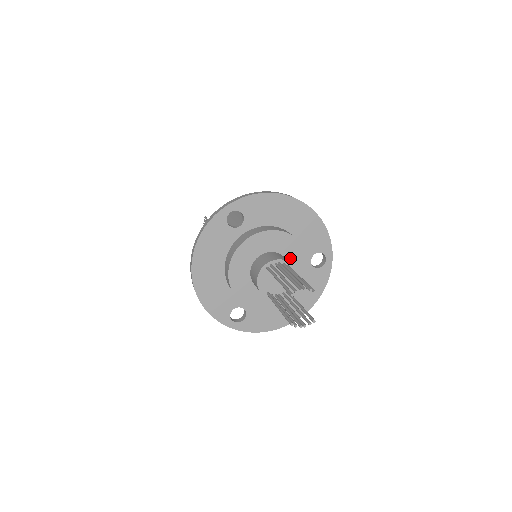
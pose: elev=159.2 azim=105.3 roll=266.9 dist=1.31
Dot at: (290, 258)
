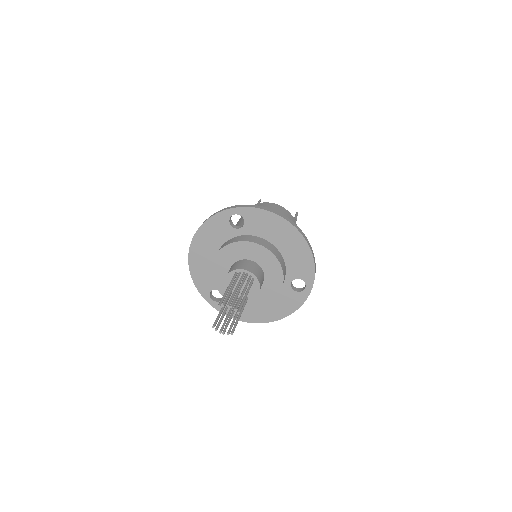
Dot at: (267, 273)
